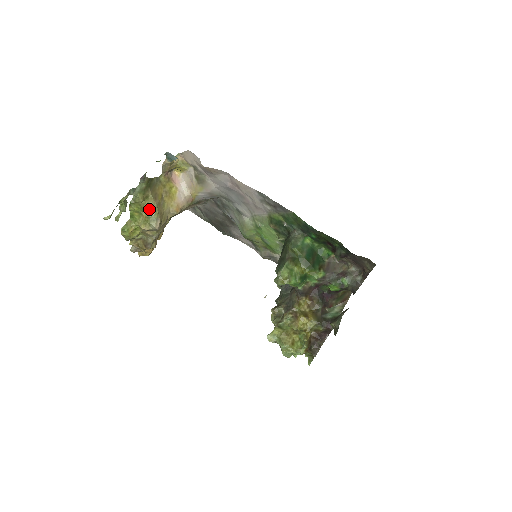
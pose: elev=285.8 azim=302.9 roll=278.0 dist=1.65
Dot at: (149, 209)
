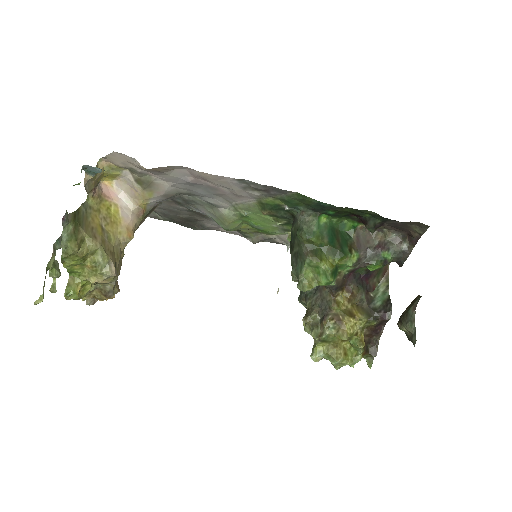
Dot at: (92, 255)
